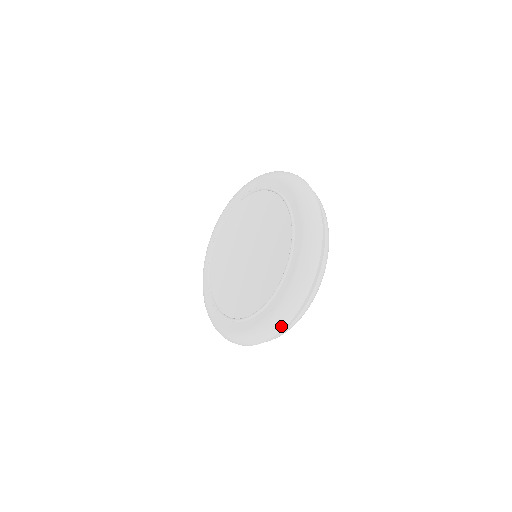
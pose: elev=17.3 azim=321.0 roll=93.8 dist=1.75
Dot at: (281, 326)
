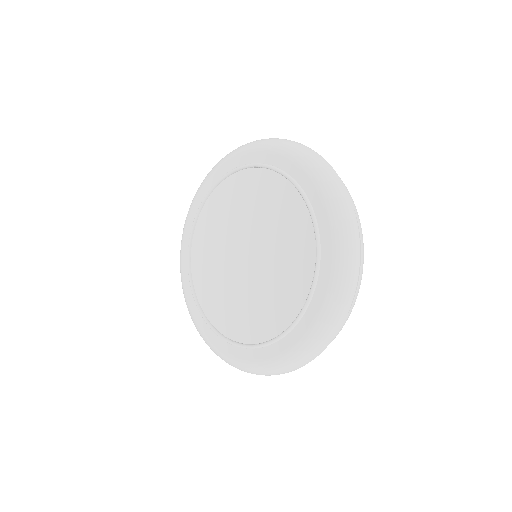
Dot at: (355, 252)
